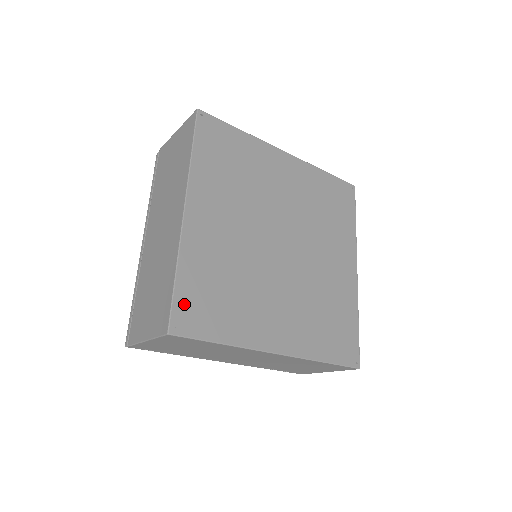
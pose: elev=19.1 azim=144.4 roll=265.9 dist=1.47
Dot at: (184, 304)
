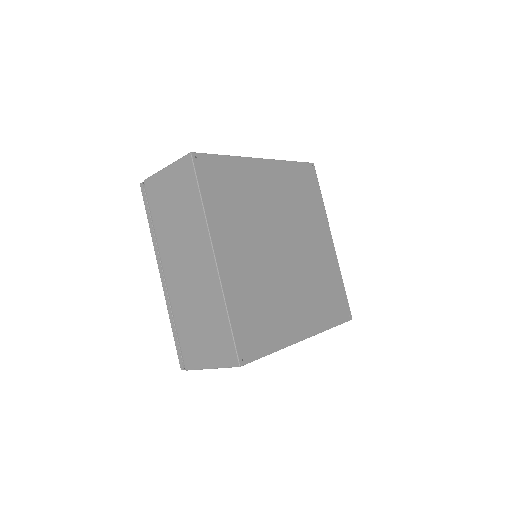
Dot at: (241, 337)
